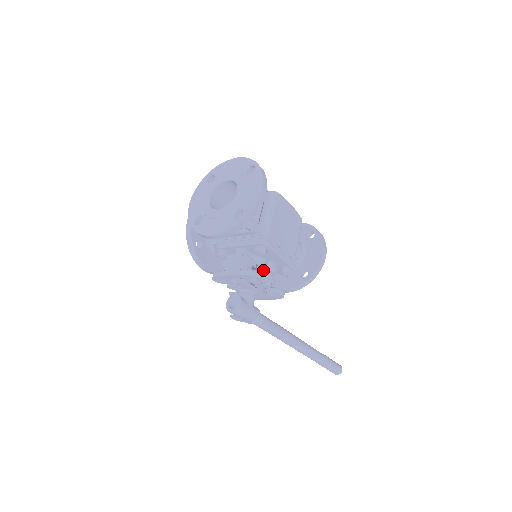
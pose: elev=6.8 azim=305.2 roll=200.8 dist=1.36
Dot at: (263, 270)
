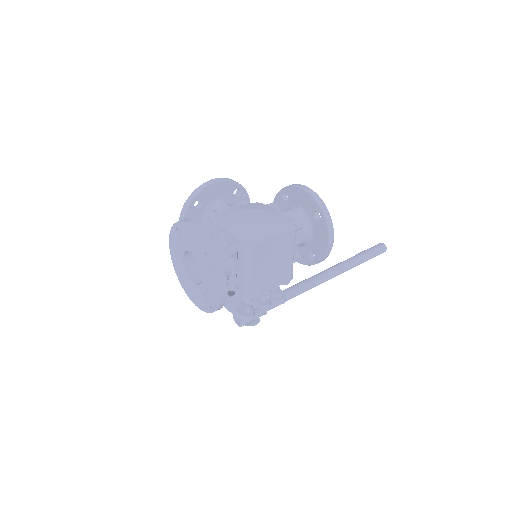
Dot at: (257, 297)
